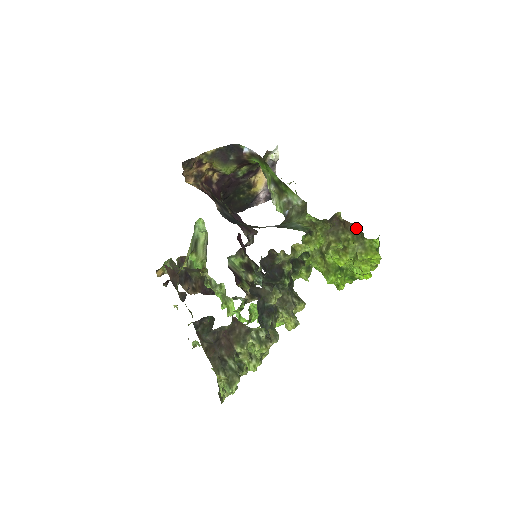
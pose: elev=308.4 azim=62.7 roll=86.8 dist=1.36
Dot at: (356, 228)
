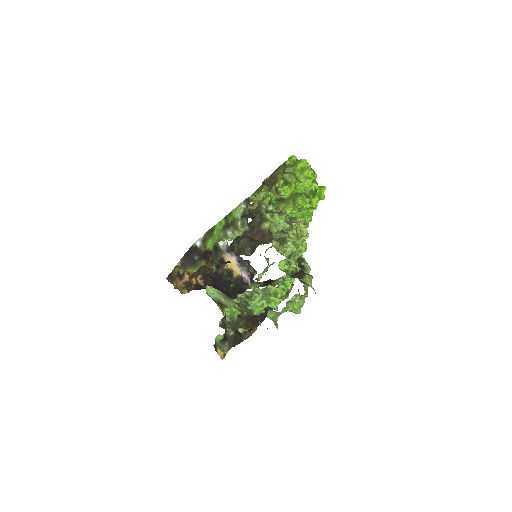
Dot at: (278, 170)
